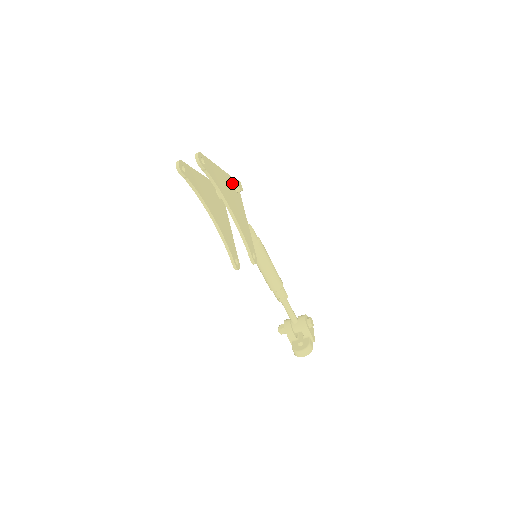
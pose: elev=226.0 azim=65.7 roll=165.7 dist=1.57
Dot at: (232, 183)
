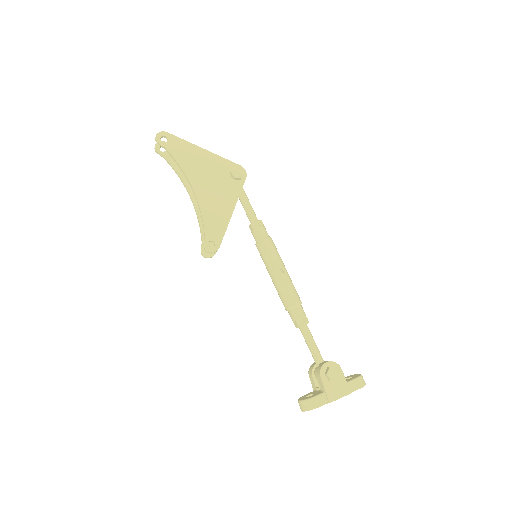
Dot at: (230, 169)
